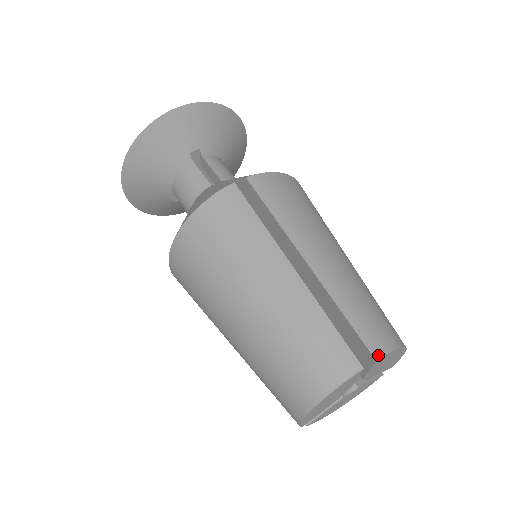
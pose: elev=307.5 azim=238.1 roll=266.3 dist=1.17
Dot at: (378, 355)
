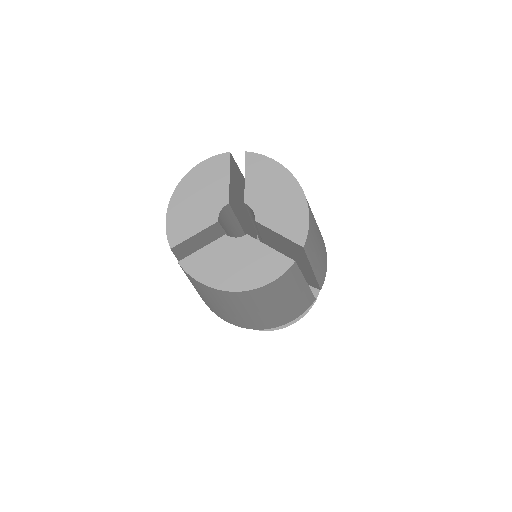
Dot at: (251, 153)
